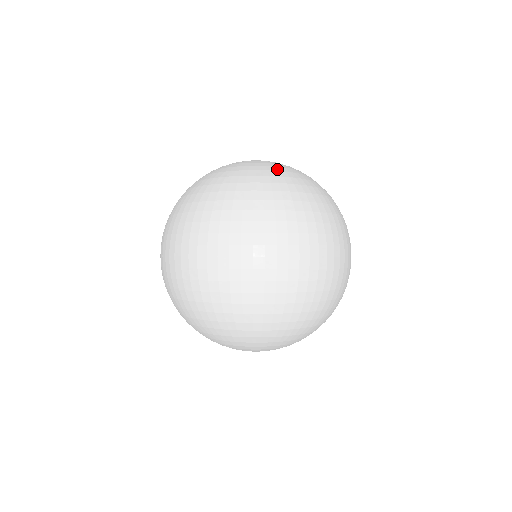
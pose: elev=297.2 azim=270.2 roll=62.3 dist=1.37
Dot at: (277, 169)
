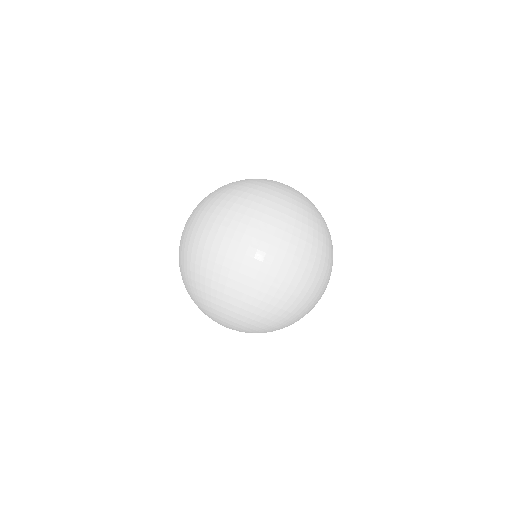
Dot at: (278, 187)
